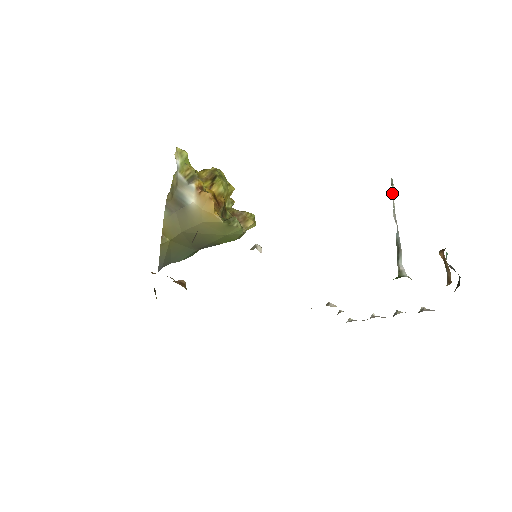
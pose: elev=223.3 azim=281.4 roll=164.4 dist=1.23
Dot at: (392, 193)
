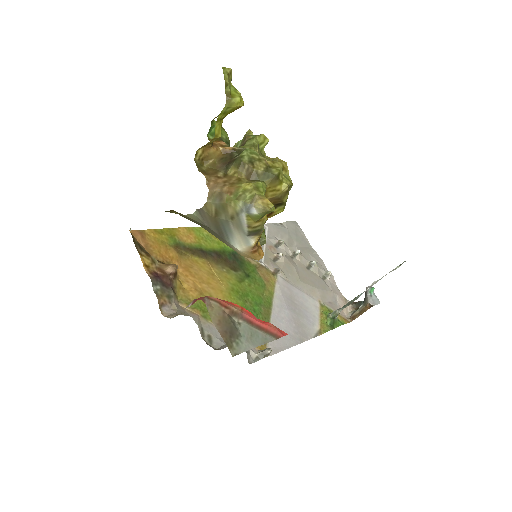
Dot at: (392, 270)
